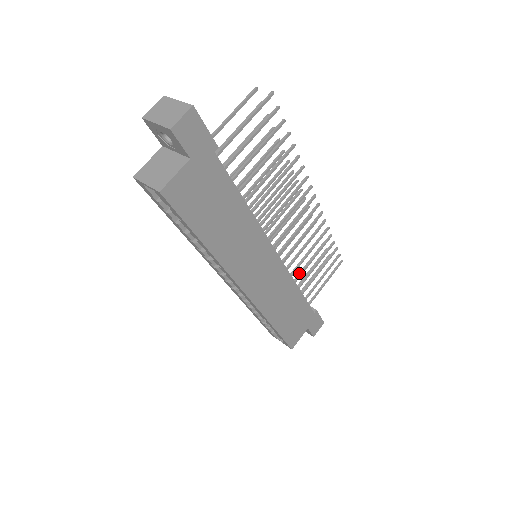
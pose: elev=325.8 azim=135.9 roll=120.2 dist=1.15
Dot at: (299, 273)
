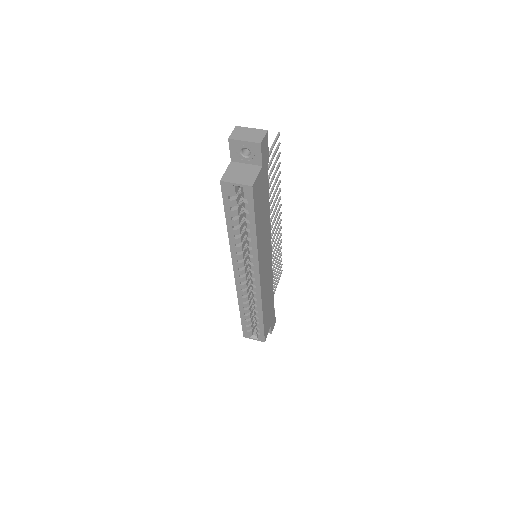
Dot at: occluded
